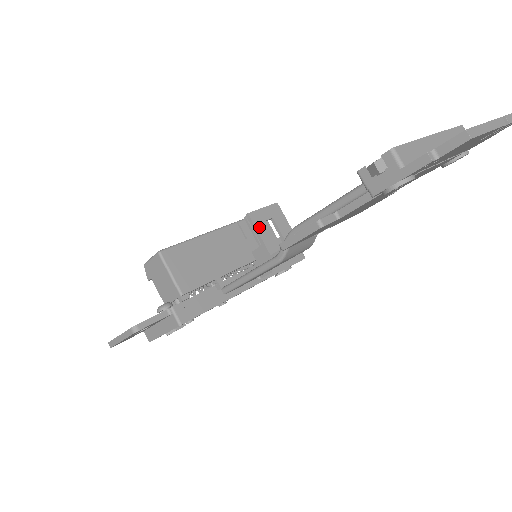
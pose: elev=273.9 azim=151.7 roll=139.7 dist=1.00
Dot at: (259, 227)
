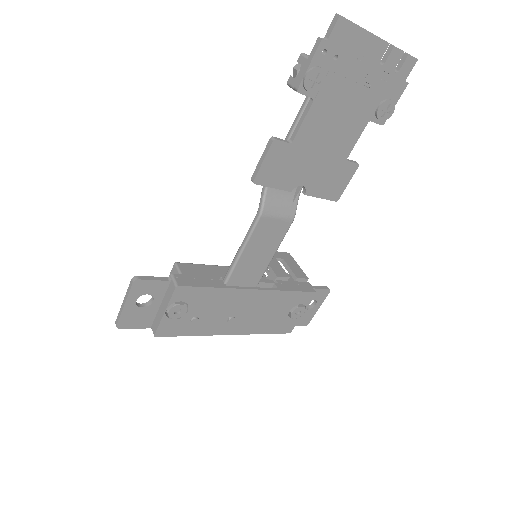
Dot at: occluded
